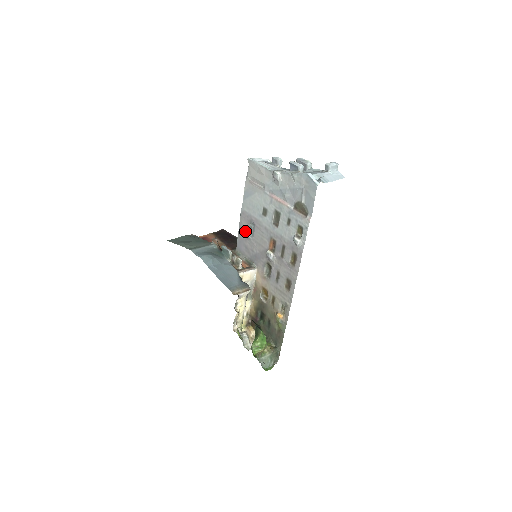
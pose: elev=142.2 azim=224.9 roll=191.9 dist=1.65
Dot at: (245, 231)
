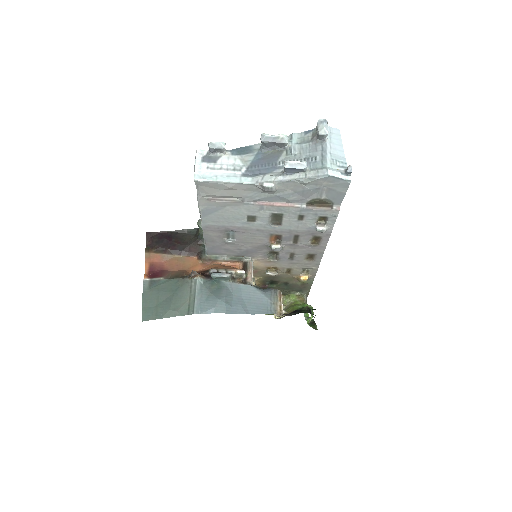
Dot at: (219, 239)
